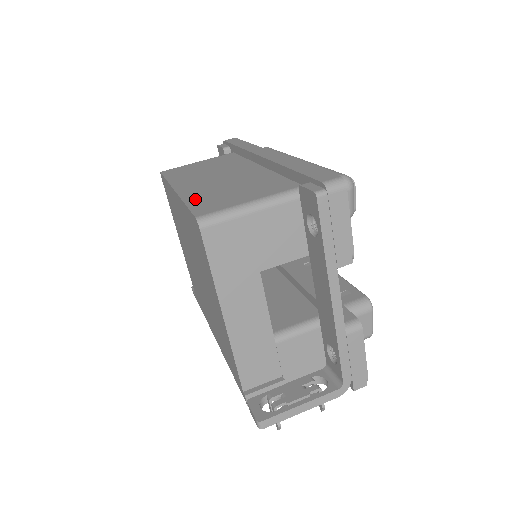
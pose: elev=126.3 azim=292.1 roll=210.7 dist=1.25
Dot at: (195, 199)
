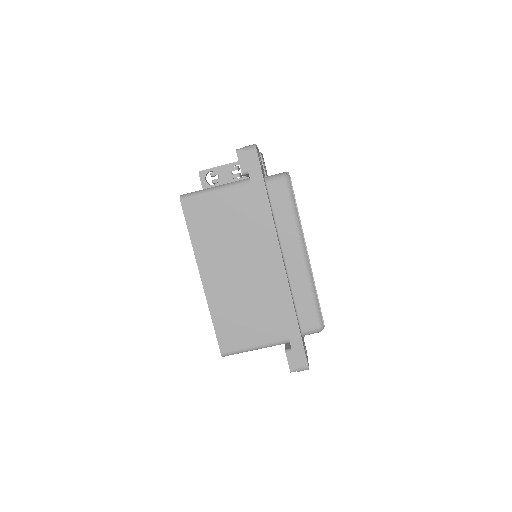
Dot at: (219, 317)
